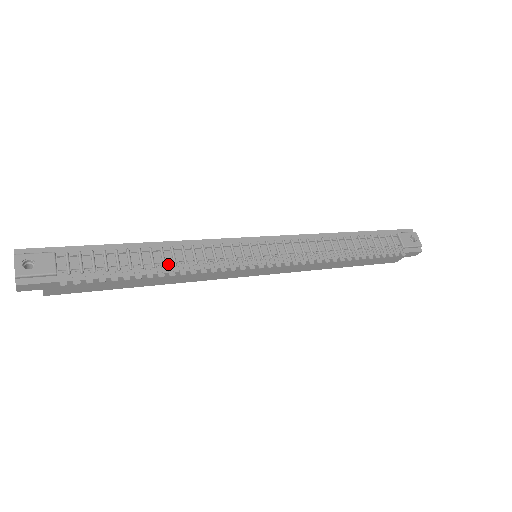
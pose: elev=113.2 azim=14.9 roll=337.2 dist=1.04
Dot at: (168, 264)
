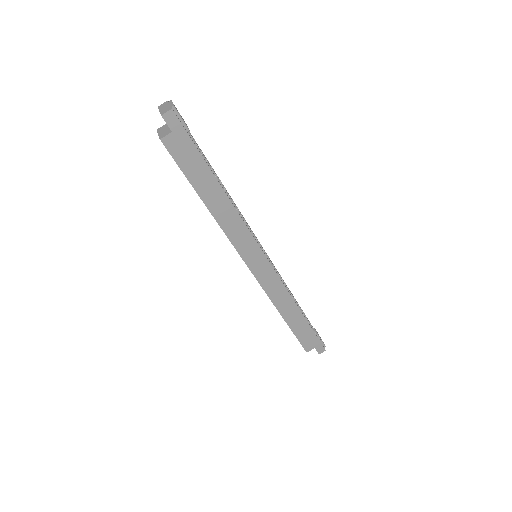
Dot at: occluded
